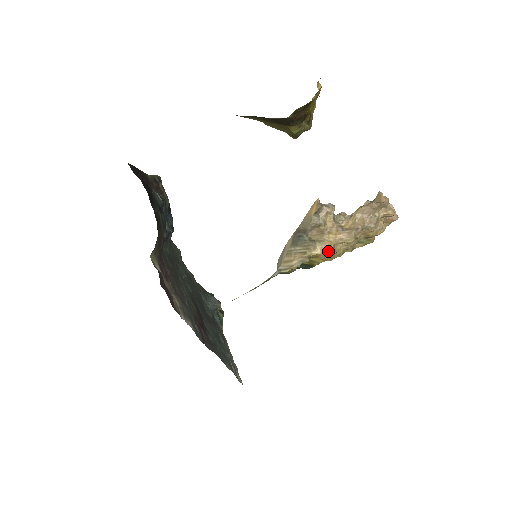
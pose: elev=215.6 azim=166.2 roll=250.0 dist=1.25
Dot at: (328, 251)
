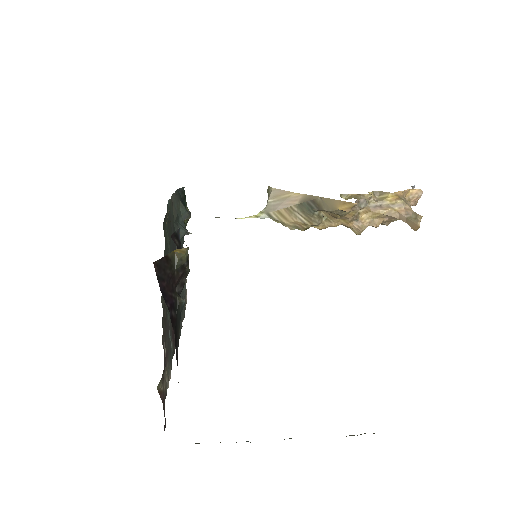
Dot at: occluded
